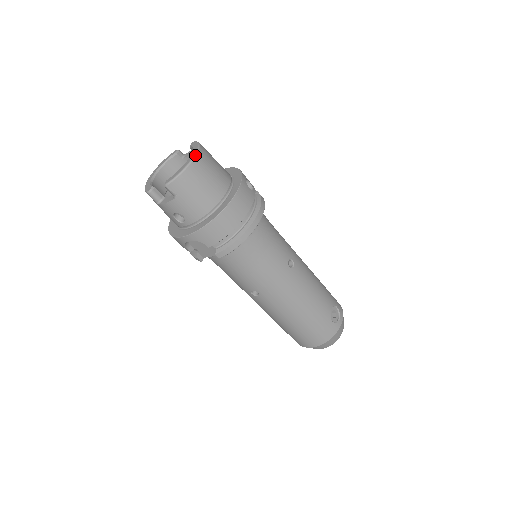
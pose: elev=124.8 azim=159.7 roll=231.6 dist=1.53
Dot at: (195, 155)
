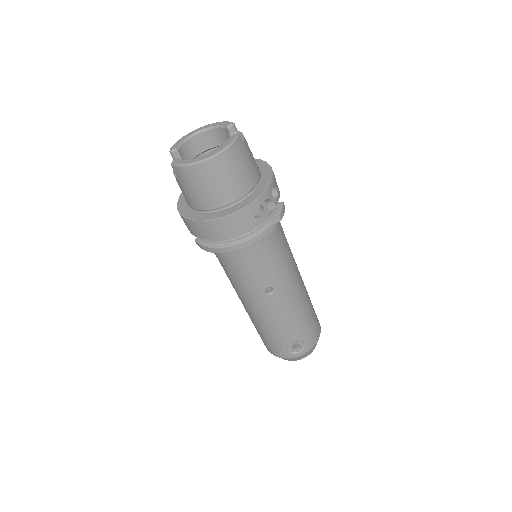
Dot at: (209, 158)
